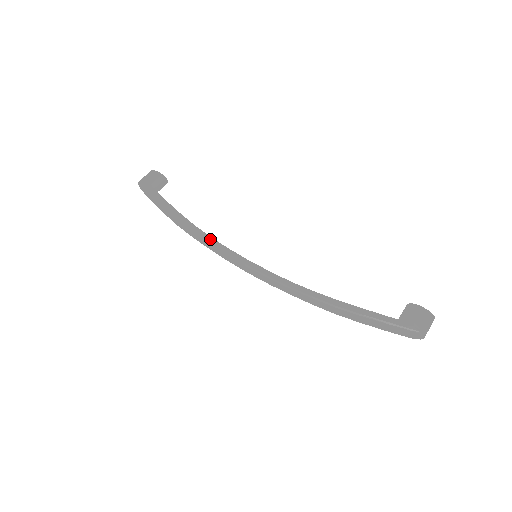
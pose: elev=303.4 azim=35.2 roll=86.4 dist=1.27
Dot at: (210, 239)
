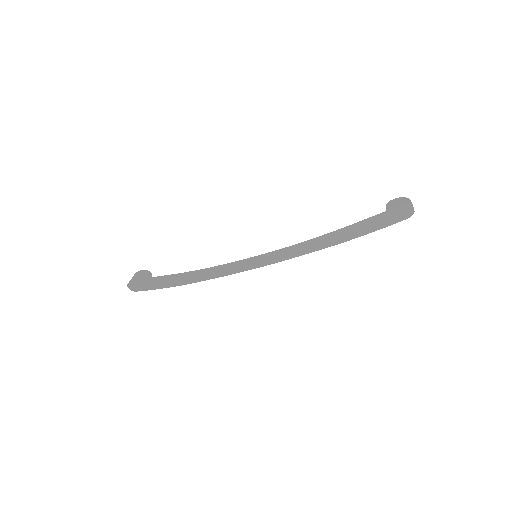
Dot at: (212, 267)
